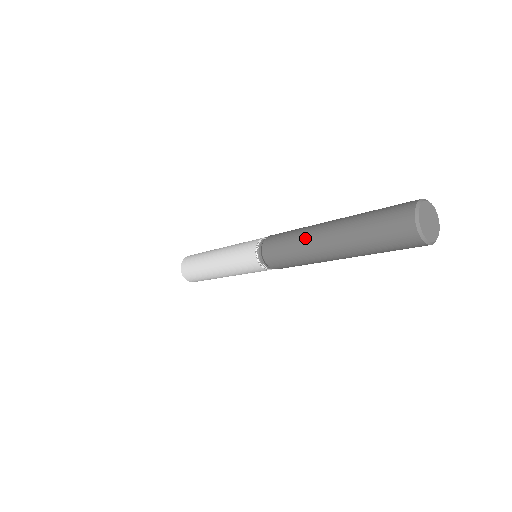
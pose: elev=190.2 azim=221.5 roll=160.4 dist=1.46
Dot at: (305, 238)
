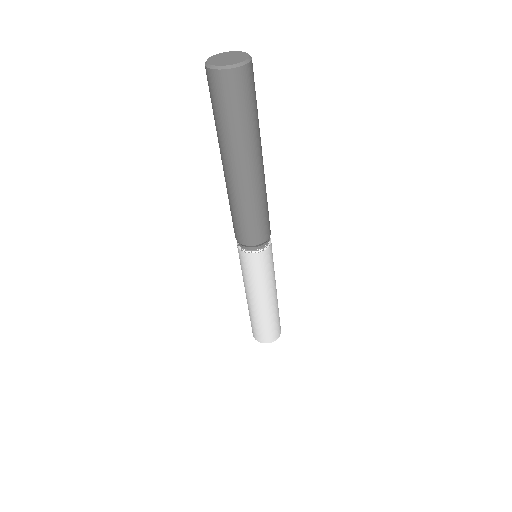
Dot at: (232, 193)
